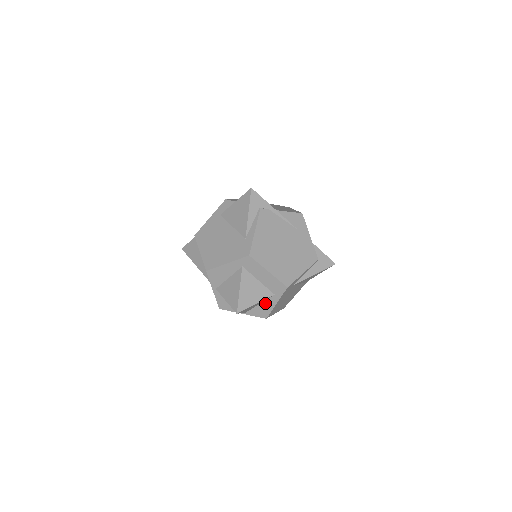
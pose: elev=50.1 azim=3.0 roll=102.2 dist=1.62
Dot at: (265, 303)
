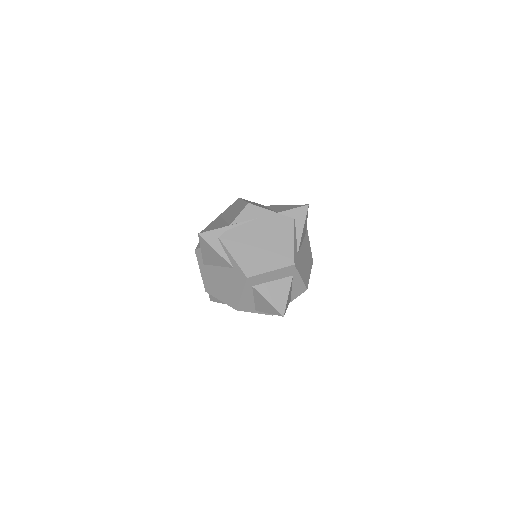
Dot at: (294, 285)
